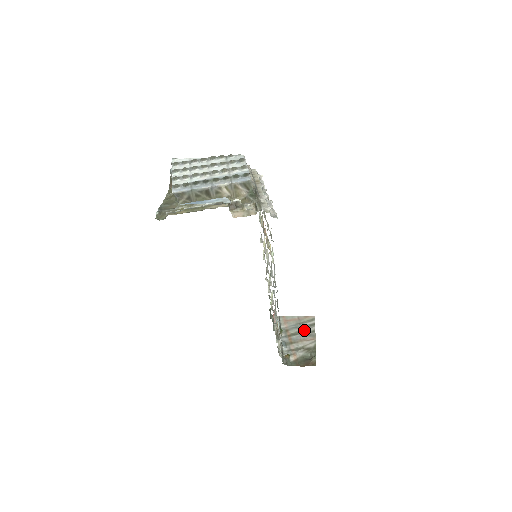
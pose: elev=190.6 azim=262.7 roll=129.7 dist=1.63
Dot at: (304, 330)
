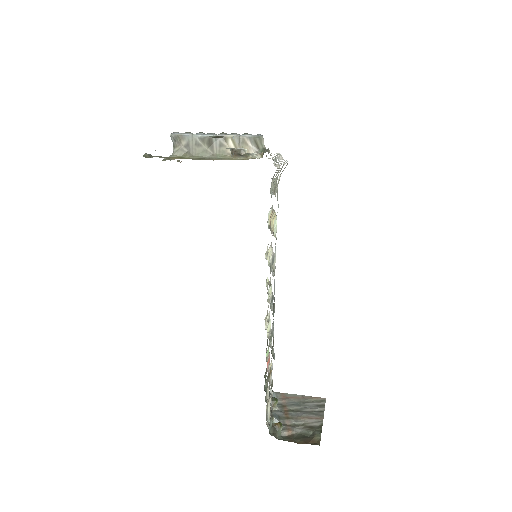
Dot at: (308, 408)
